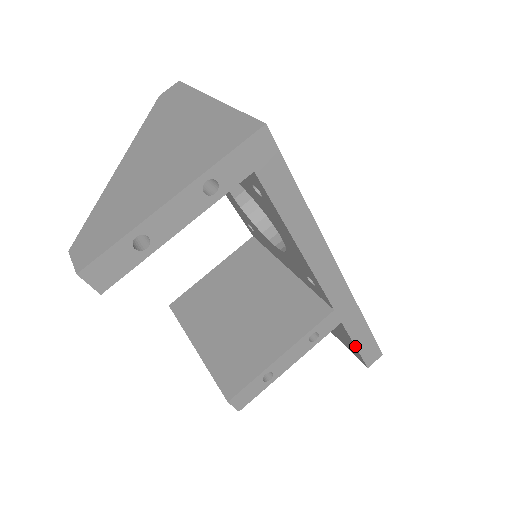
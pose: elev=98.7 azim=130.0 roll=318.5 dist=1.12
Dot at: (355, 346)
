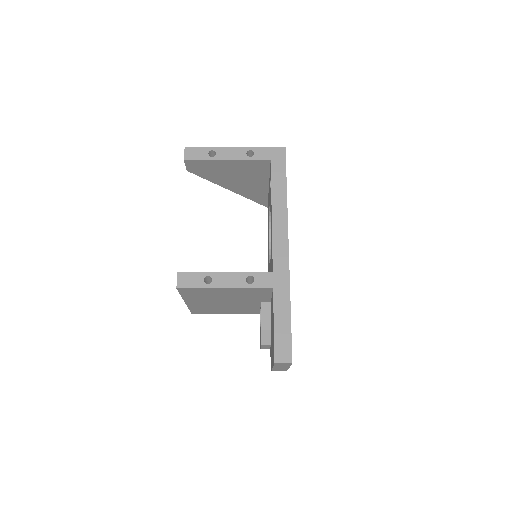
Dot at: (274, 324)
